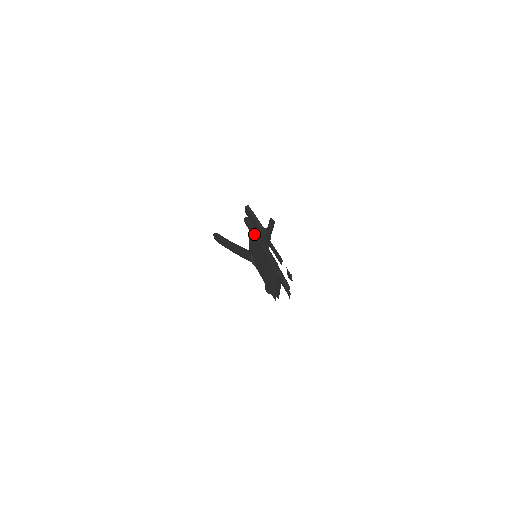
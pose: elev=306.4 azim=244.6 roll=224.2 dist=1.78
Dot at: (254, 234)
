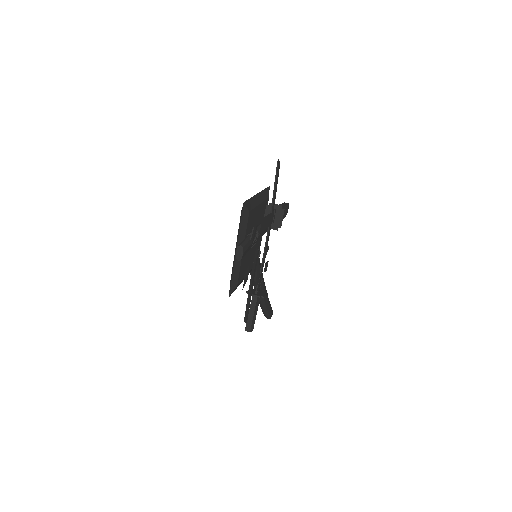
Dot at: occluded
